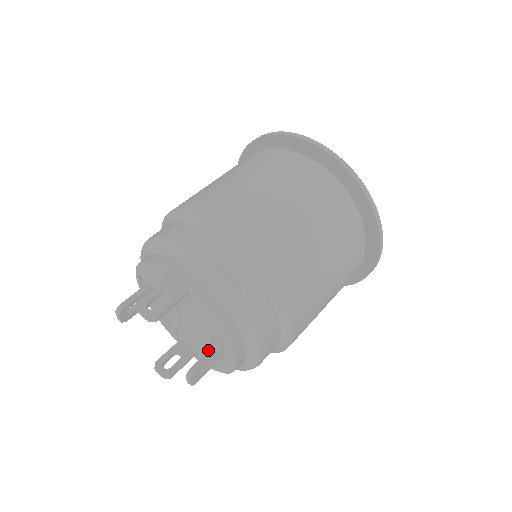
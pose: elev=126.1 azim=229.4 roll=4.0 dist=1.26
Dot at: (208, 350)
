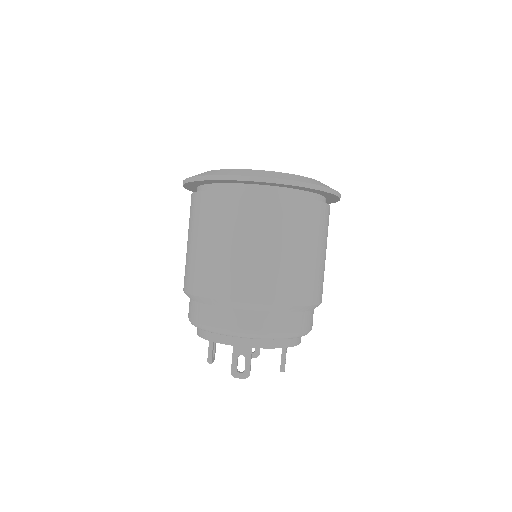
Dot at: occluded
